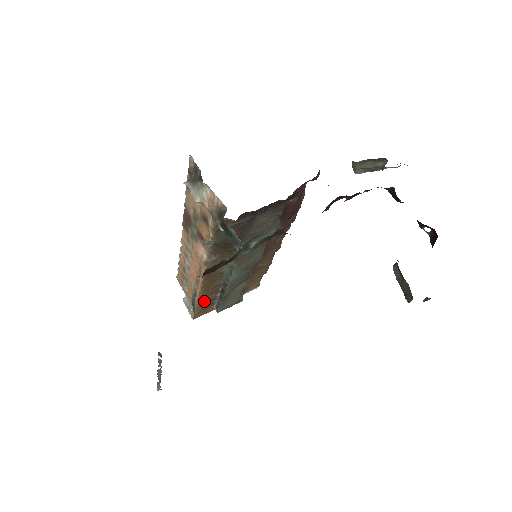
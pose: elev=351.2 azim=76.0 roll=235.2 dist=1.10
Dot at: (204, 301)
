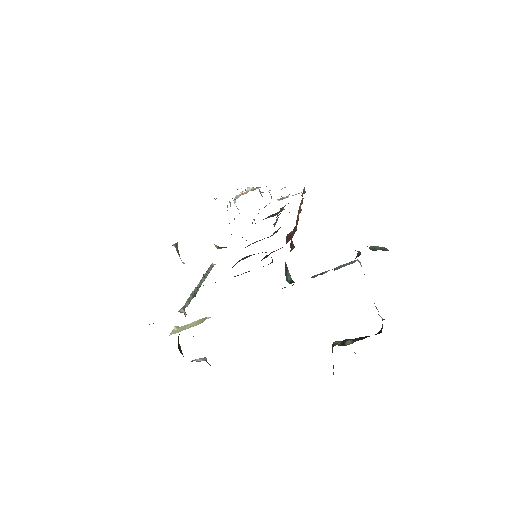
Dot at: occluded
